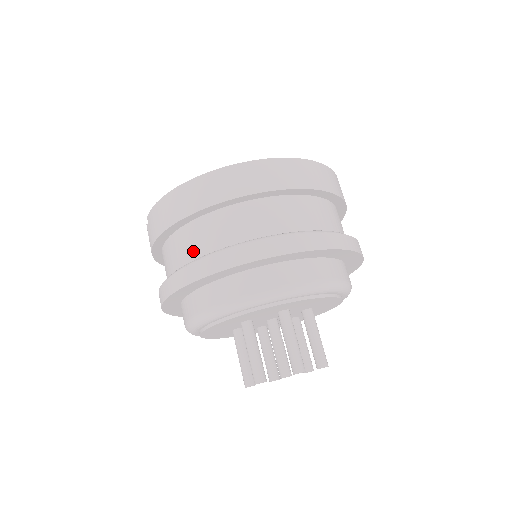
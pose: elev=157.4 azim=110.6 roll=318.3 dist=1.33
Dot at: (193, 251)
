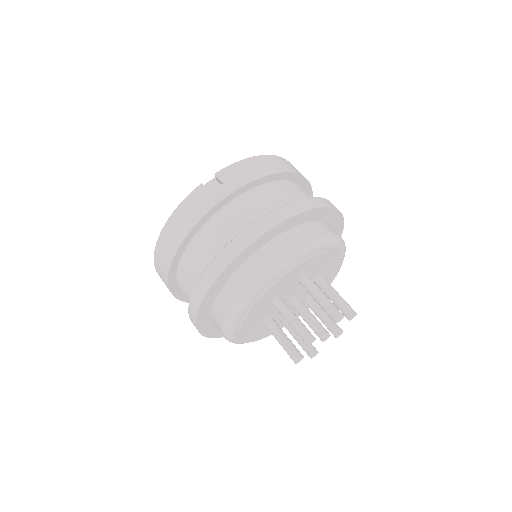
Dot at: (290, 197)
